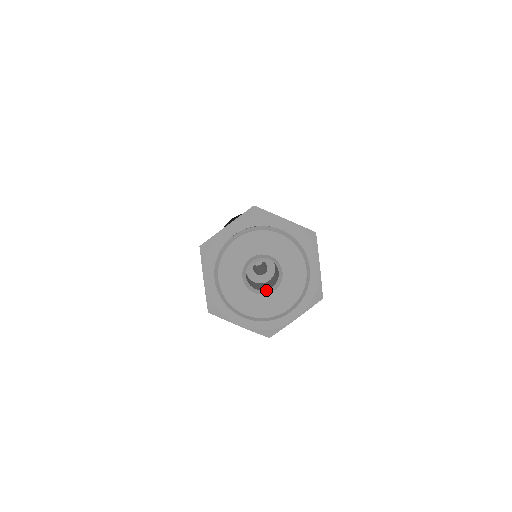
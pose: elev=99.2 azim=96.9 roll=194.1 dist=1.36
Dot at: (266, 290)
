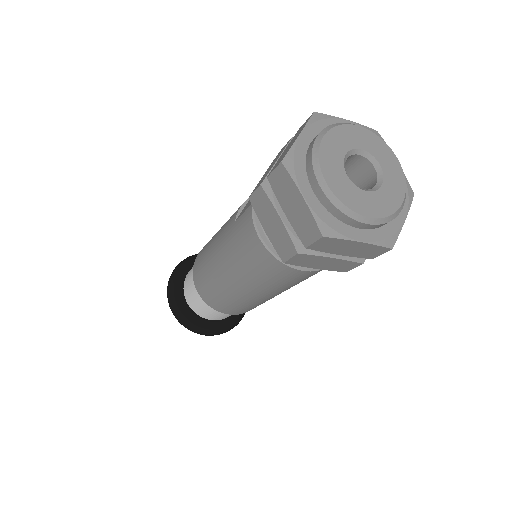
Dot at: occluded
